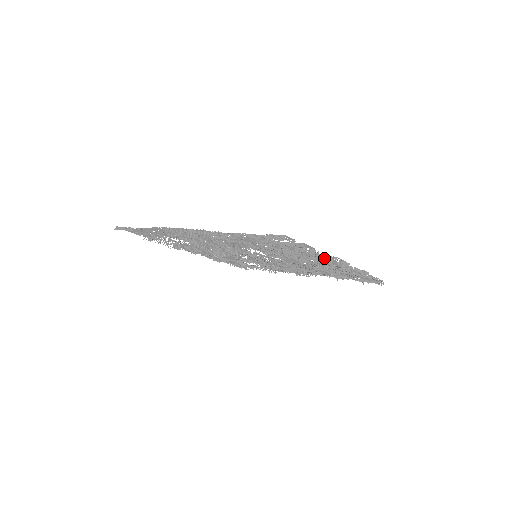
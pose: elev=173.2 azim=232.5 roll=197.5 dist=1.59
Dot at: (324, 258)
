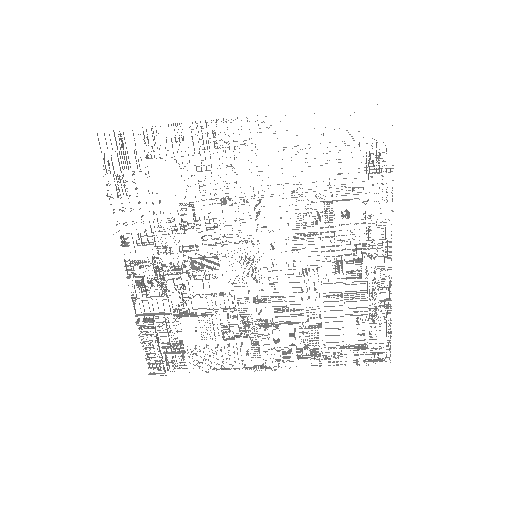
Dot at: occluded
